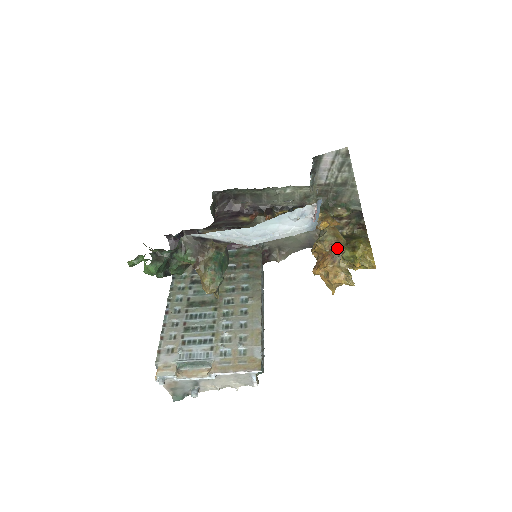
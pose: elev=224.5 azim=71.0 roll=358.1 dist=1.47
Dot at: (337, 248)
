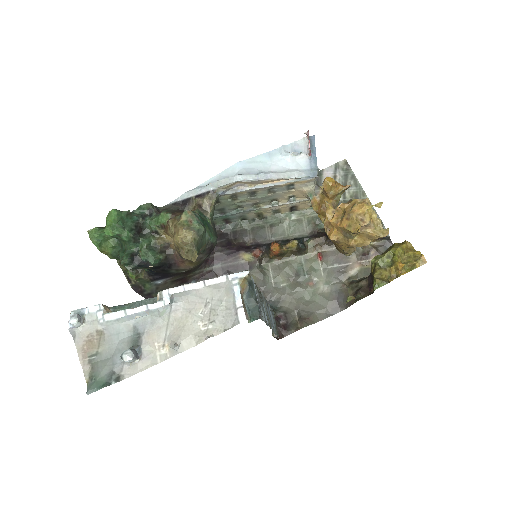
Dot at: (352, 198)
